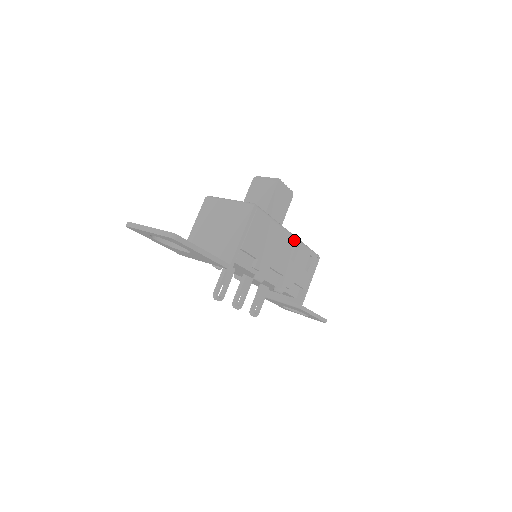
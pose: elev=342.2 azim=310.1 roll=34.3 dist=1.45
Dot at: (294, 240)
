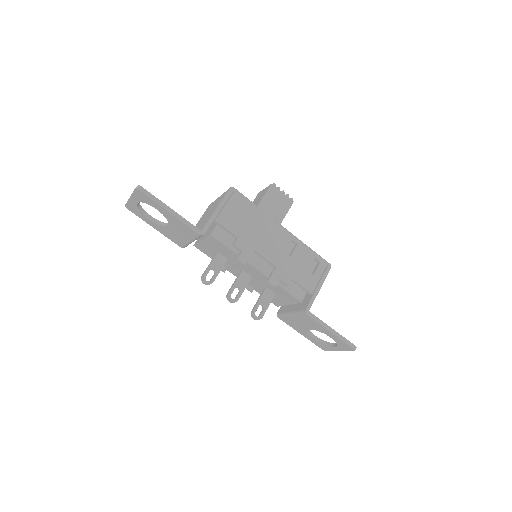
Dot at: (289, 235)
